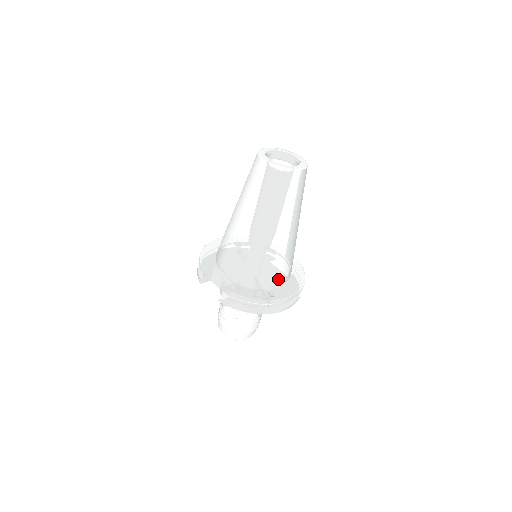
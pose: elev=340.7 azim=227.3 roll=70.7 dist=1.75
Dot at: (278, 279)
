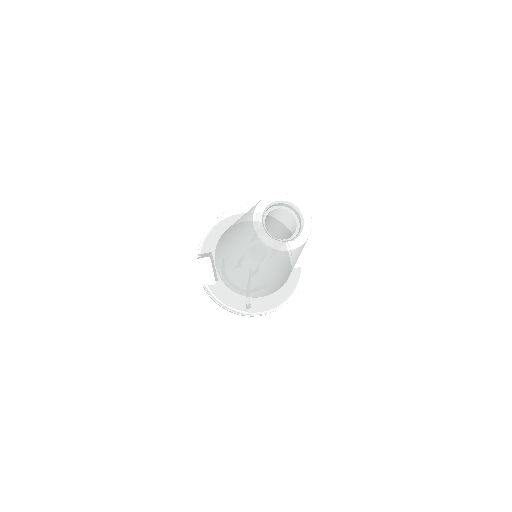
Dot at: (261, 295)
